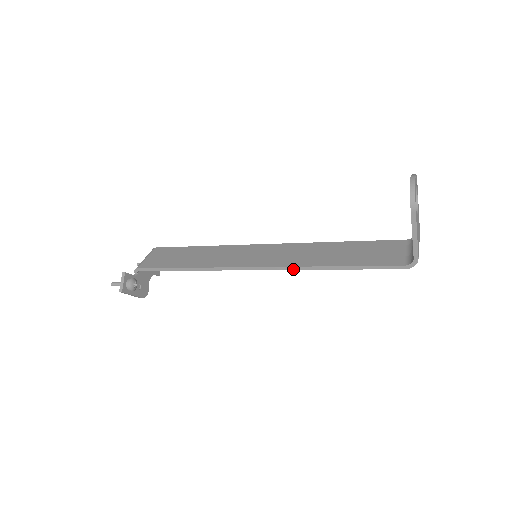
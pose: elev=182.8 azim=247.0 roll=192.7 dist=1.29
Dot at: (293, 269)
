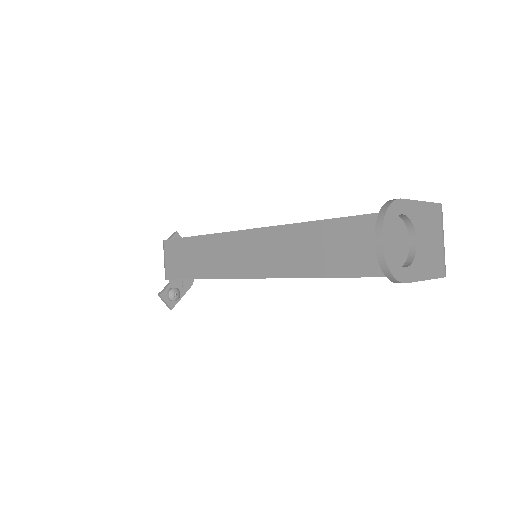
Dot at: occluded
